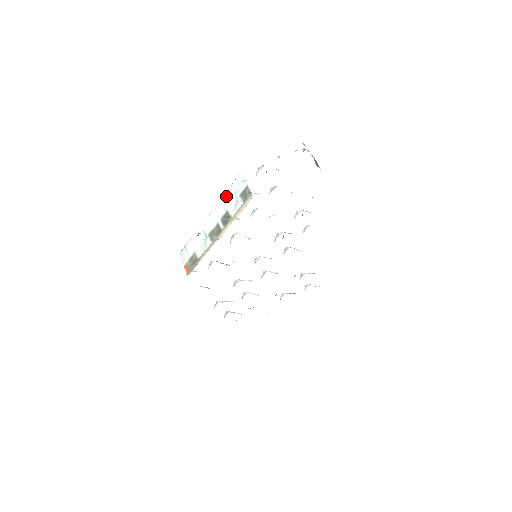
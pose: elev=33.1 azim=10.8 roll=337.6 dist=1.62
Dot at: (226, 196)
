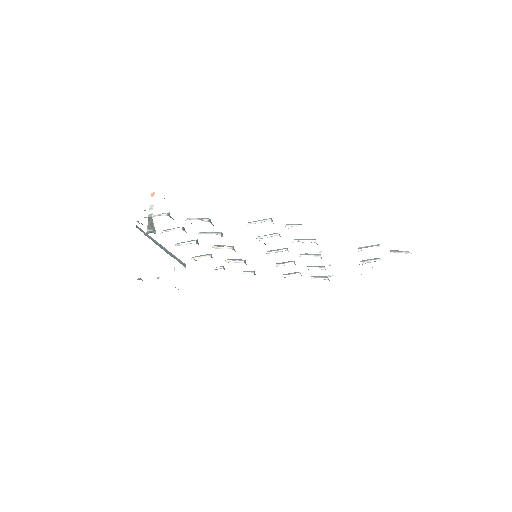
Dot at: occluded
